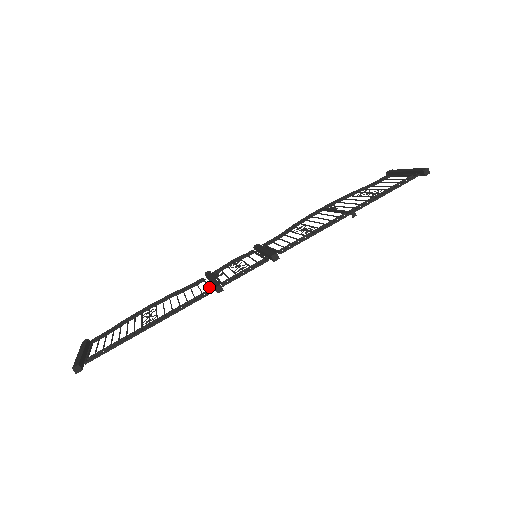
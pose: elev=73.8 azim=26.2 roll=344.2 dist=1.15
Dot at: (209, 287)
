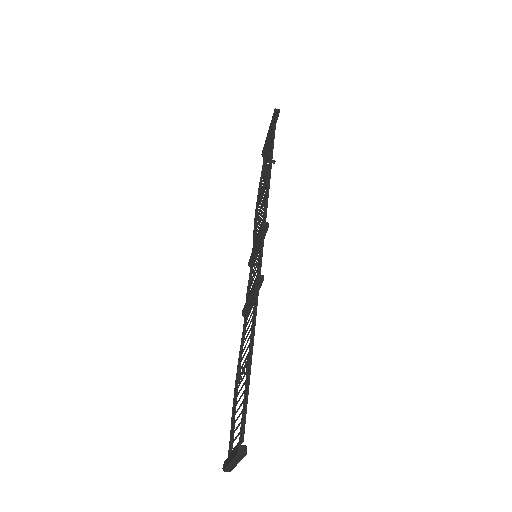
Dot at: (253, 294)
